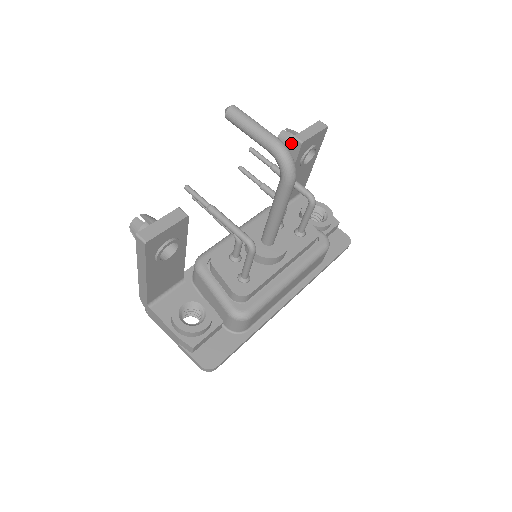
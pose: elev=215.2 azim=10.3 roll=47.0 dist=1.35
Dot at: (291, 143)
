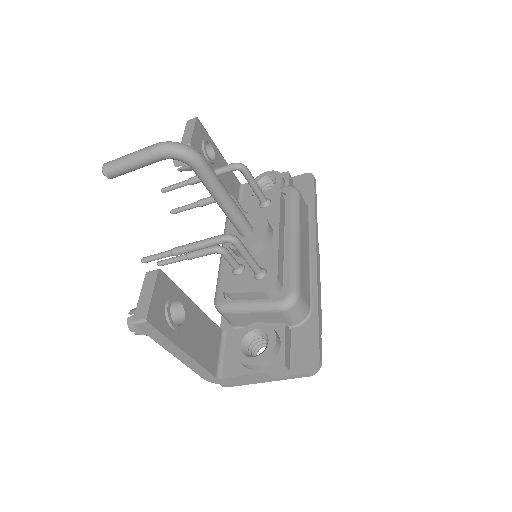
Dot at: occluded
